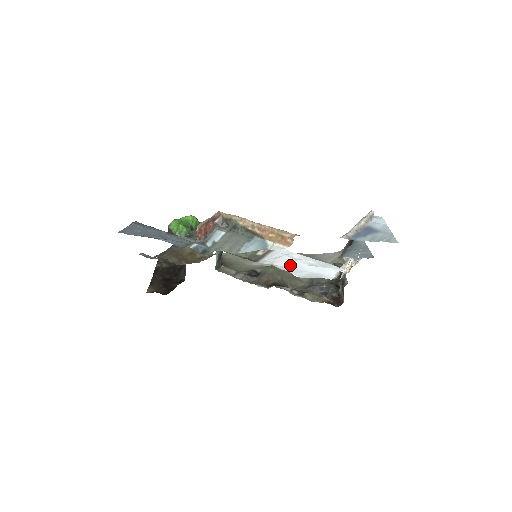
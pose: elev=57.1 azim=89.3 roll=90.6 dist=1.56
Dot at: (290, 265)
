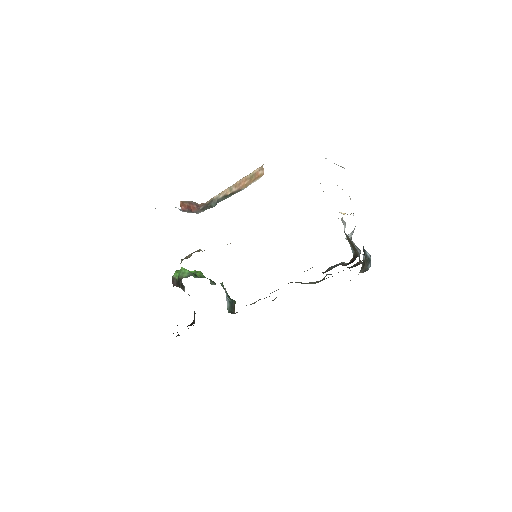
Dot at: occluded
